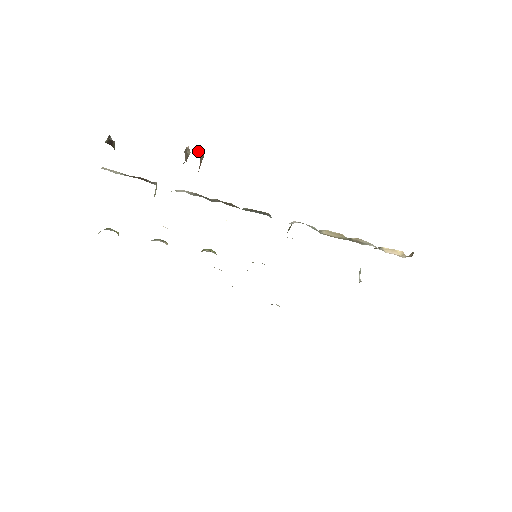
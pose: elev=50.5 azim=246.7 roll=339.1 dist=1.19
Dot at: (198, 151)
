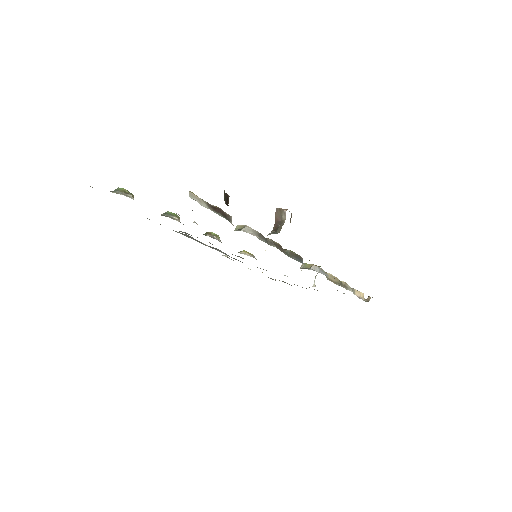
Dot at: (291, 216)
